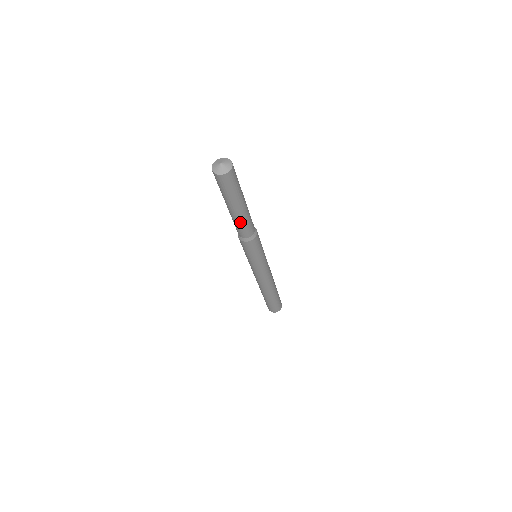
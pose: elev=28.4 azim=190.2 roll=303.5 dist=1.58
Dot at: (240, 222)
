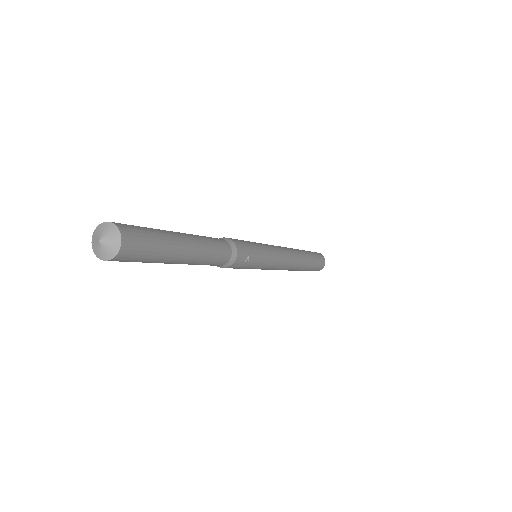
Dot at: occluded
